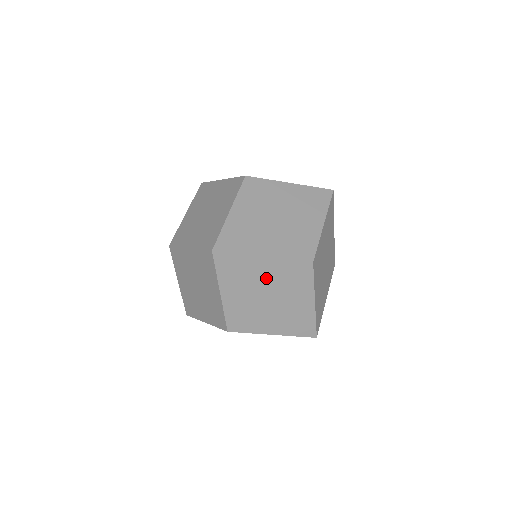
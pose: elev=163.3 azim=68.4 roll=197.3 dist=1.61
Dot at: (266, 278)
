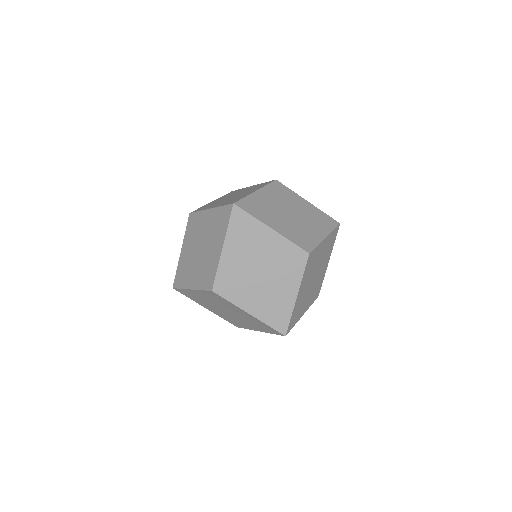
Dot at: (266, 251)
